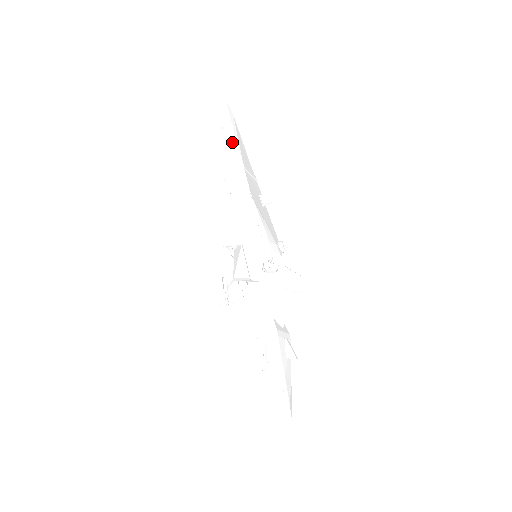
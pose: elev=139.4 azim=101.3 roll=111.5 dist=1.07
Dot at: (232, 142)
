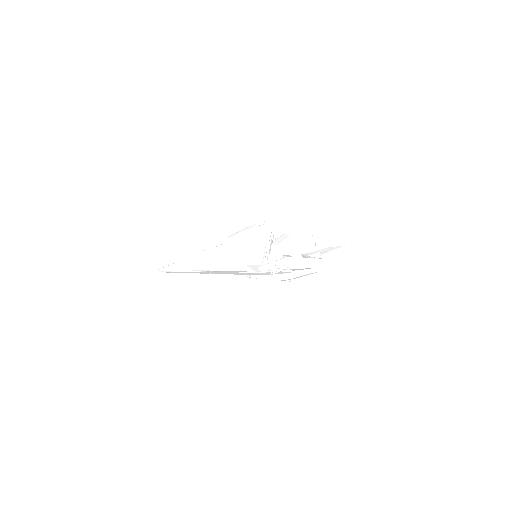
Dot at: (184, 261)
